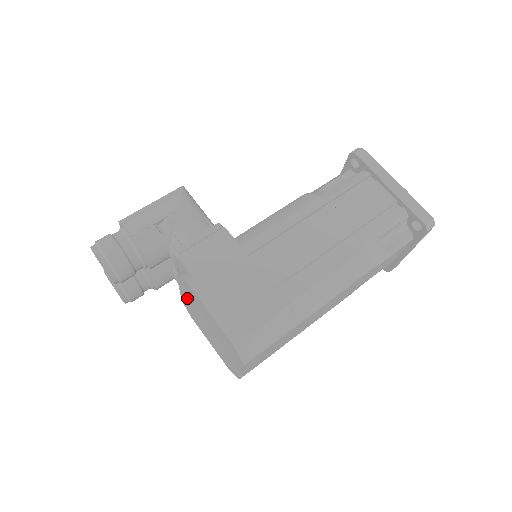
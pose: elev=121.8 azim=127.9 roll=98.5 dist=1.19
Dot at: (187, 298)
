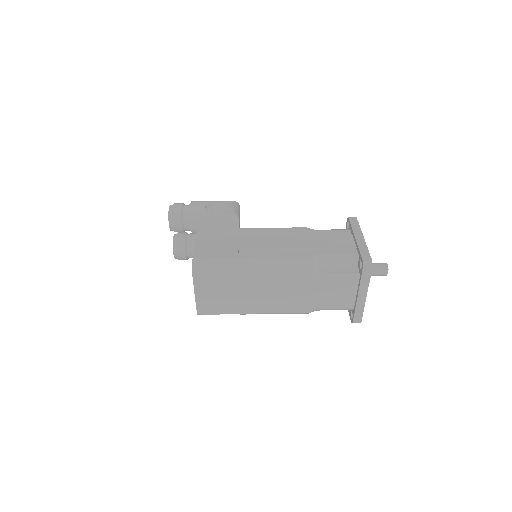
Dot at: occluded
